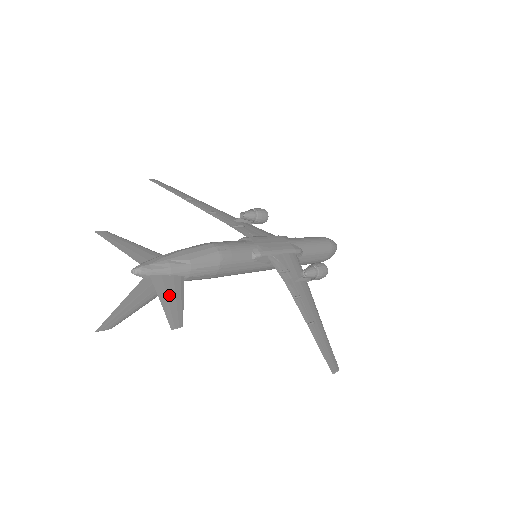
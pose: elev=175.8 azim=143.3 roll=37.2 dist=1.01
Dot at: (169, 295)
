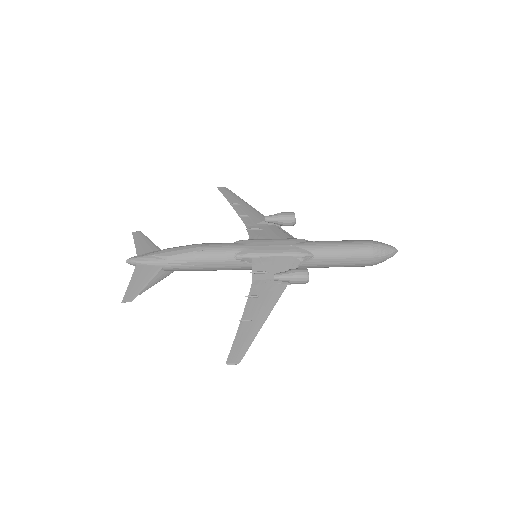
Dot at: (139, 280)
